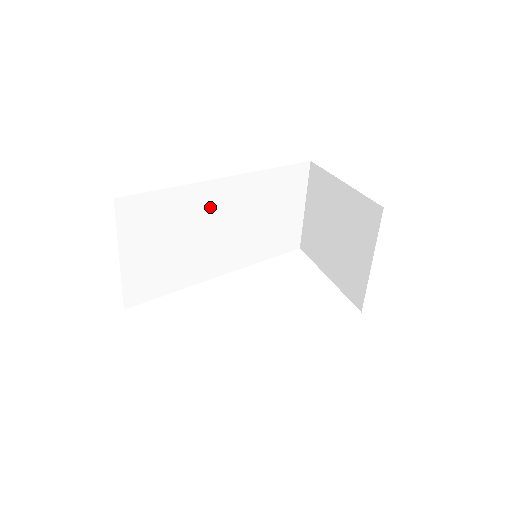
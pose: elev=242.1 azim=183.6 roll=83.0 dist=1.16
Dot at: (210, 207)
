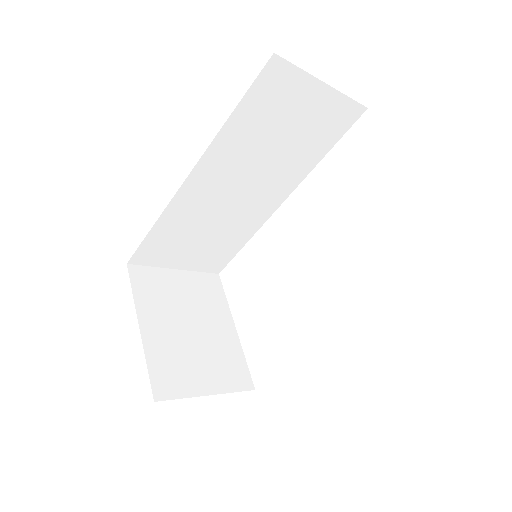
Dot at: (202, 200)
